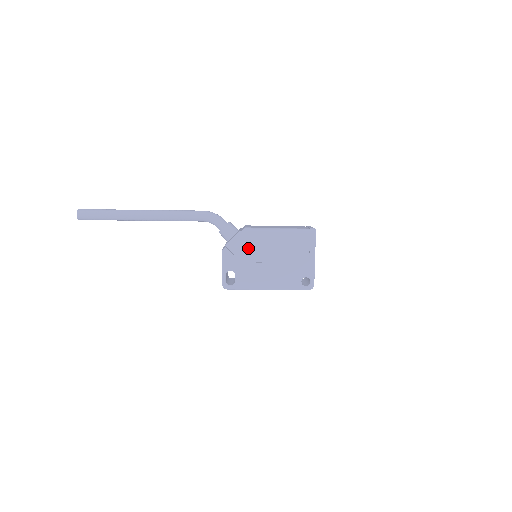
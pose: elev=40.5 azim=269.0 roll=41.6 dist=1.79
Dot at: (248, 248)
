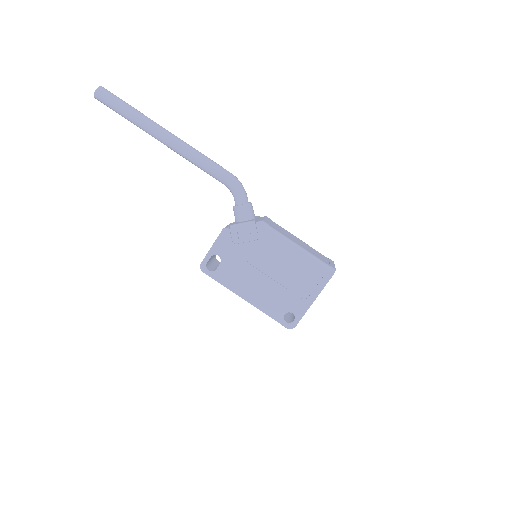
Dot at: (252, 244)
